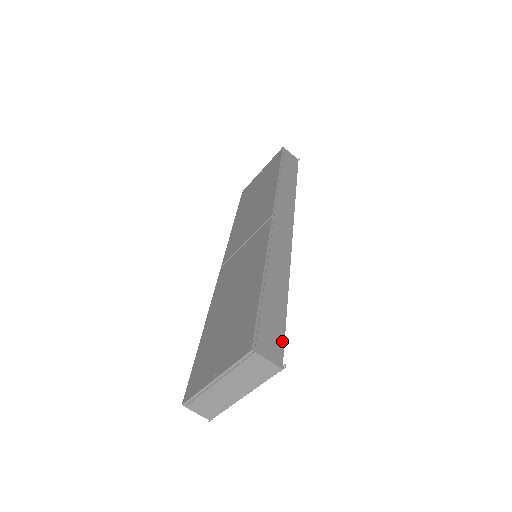
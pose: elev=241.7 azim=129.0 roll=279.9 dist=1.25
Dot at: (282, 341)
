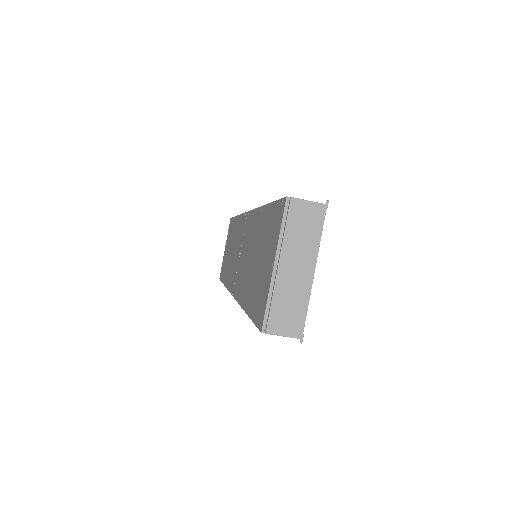
Dot at: occluded
